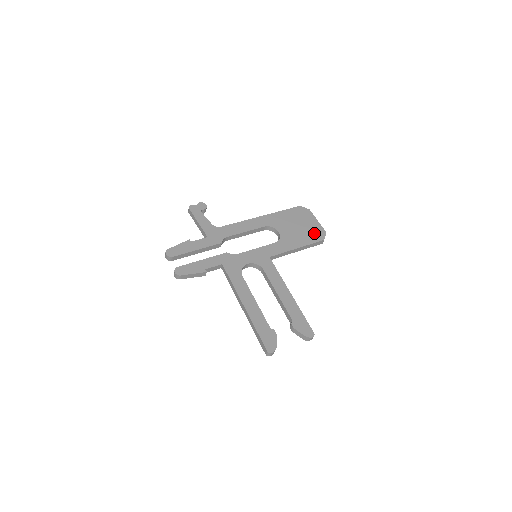
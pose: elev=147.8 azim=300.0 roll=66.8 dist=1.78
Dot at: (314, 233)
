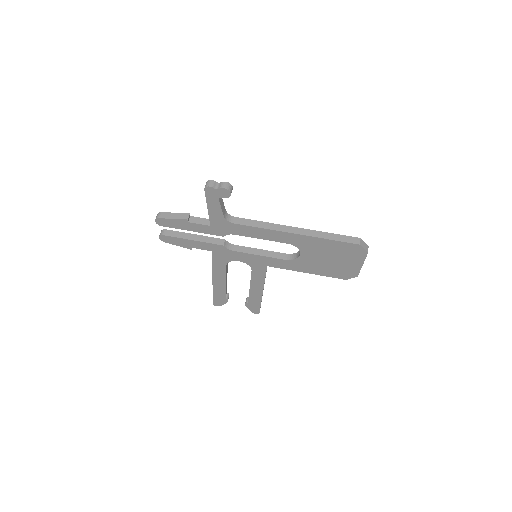
Dot at: (342, 272)
